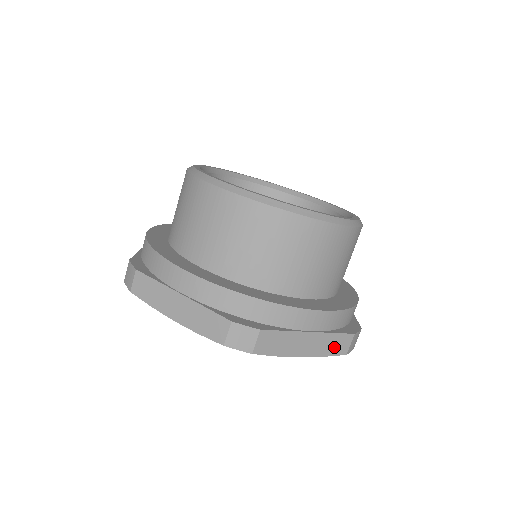
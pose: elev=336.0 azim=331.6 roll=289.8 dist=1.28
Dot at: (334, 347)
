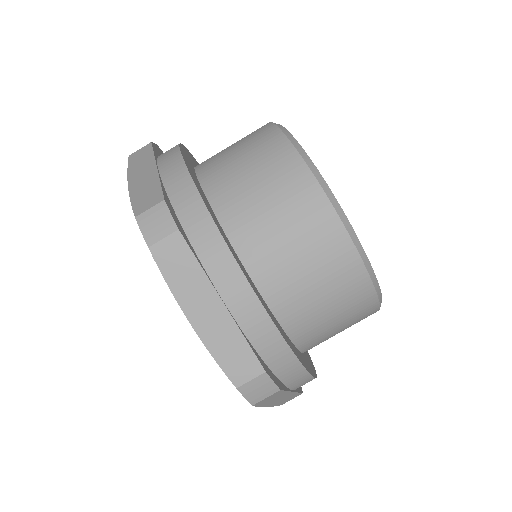
Dot at: (285, 400)
